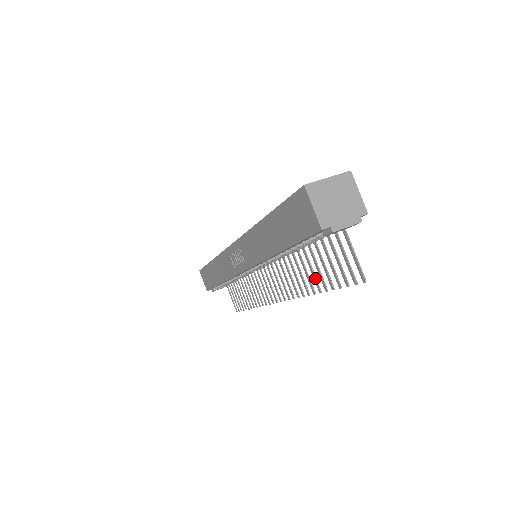
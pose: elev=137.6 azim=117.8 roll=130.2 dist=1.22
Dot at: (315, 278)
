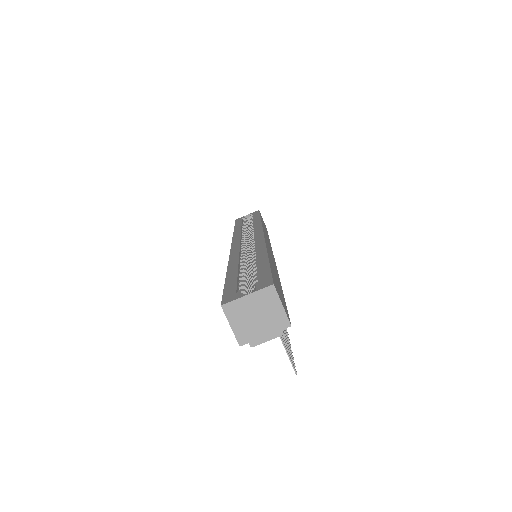
Dot at: occluded
